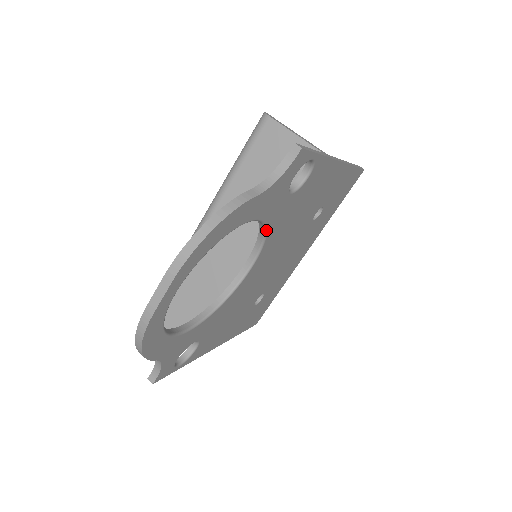
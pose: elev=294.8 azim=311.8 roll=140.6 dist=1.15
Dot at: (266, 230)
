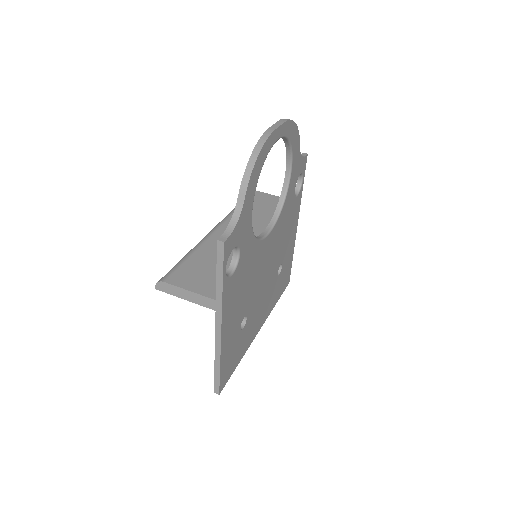
Dot at: (285, 200)
